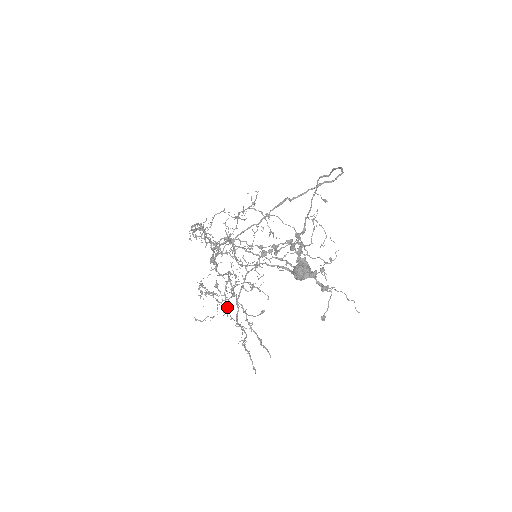
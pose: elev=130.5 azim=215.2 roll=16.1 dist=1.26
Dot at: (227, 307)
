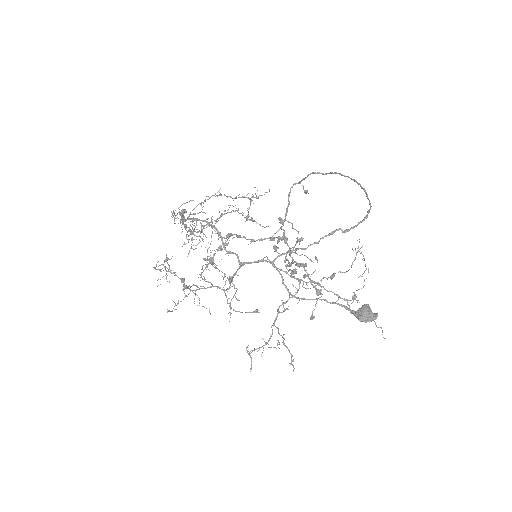
Dot at: (231, 313)
